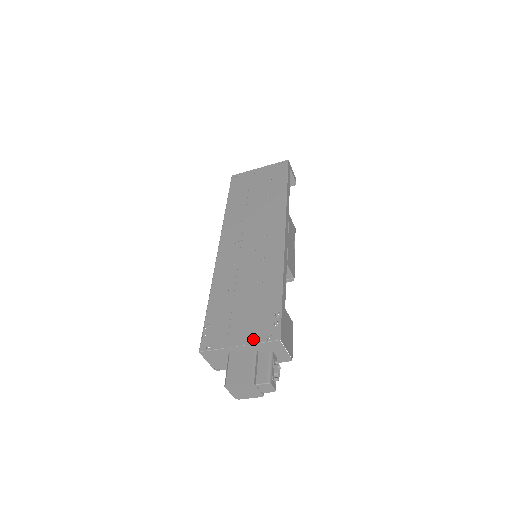
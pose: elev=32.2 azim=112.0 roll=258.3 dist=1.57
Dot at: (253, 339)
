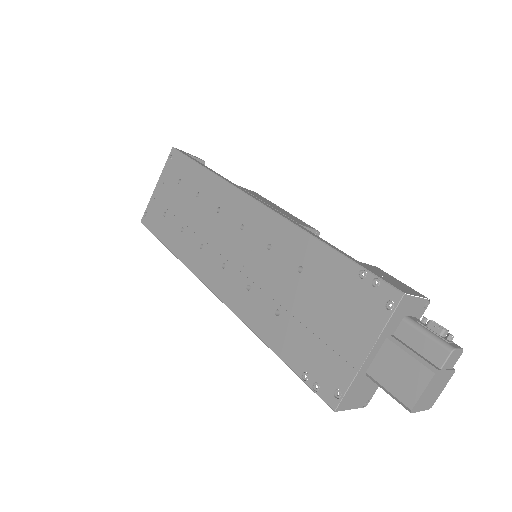
Dot at: (374, 328)
